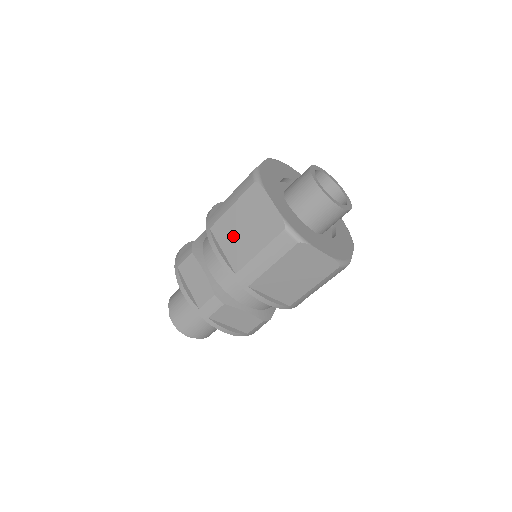
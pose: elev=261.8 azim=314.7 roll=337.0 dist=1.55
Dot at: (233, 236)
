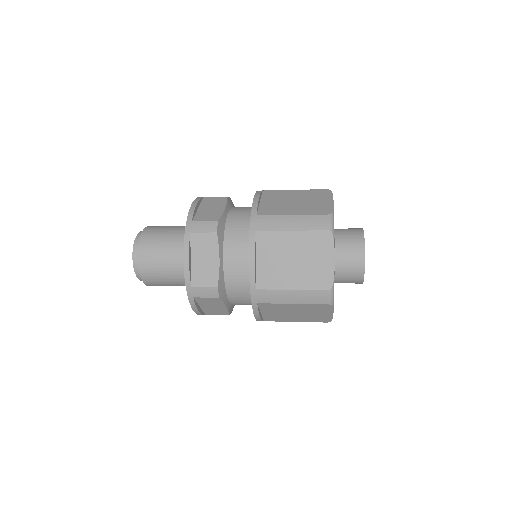
Dot at: (279, 200)
